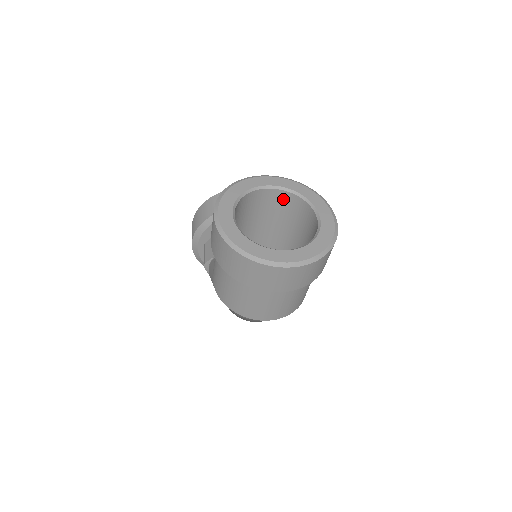
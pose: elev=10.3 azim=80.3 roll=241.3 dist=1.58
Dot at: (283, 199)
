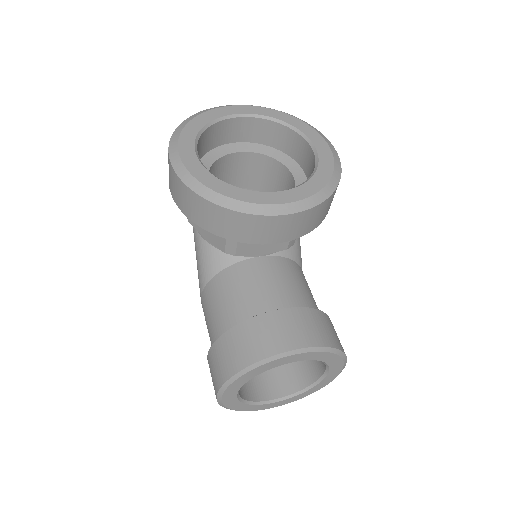
Dot at: occluded
